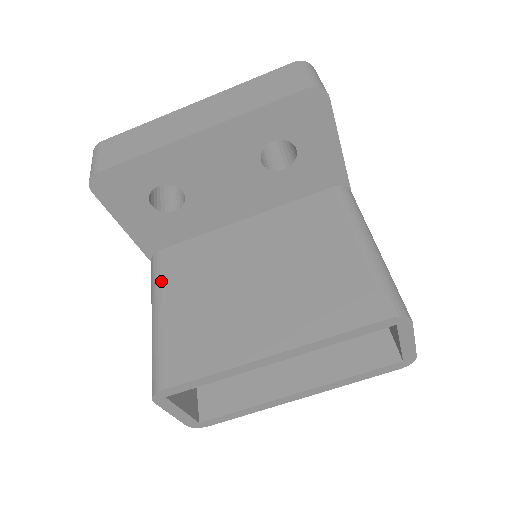
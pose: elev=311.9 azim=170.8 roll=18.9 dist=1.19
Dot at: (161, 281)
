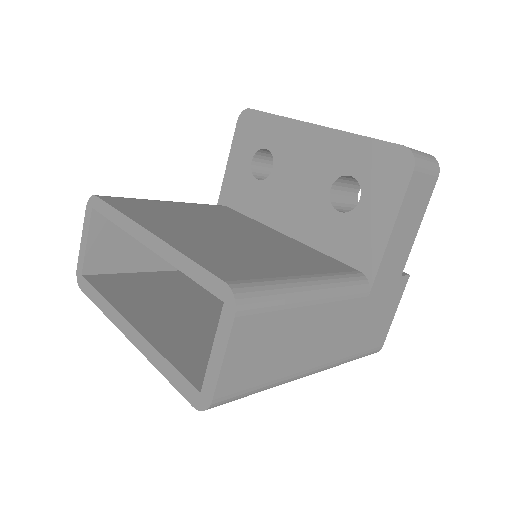
Dot at: (198, 204)
